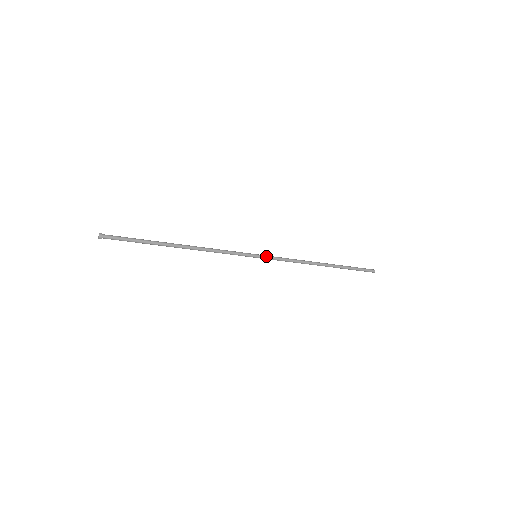
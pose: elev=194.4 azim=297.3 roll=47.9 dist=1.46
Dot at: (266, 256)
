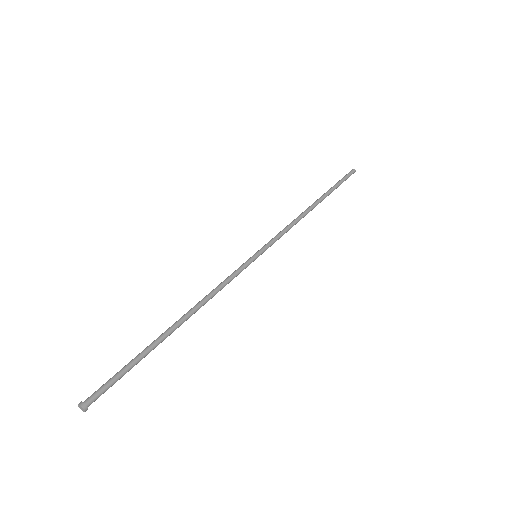
Dot at: (266, 248)
